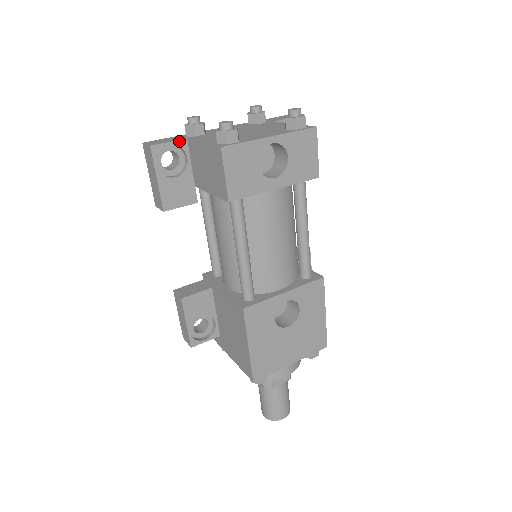
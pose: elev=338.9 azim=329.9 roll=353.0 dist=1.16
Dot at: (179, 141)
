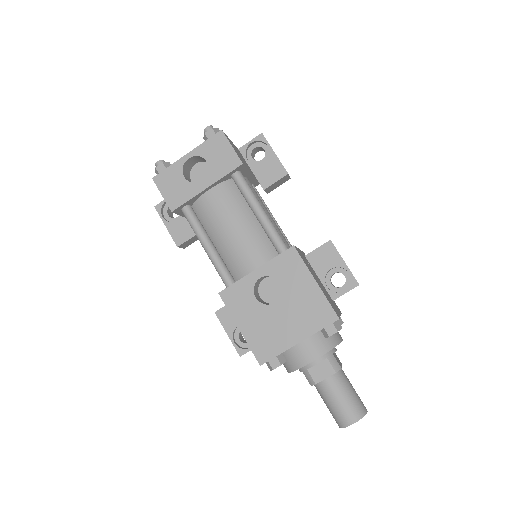
Dot at: occluded
